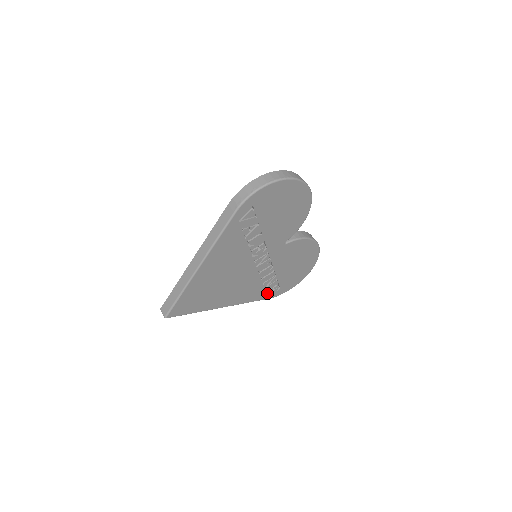
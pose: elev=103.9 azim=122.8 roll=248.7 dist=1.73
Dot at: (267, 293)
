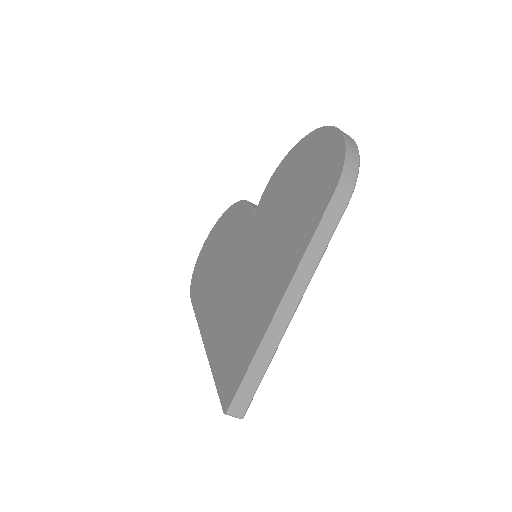
Dot at: occluded
